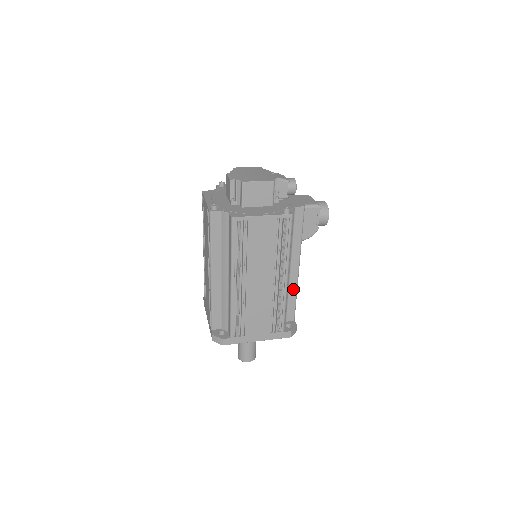
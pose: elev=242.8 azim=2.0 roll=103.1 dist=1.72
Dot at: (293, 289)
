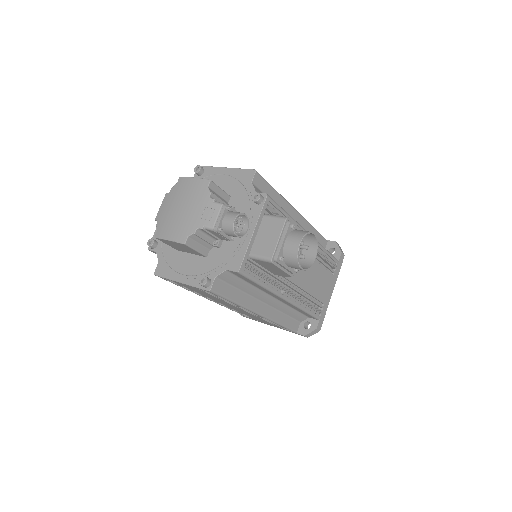
Dot at: (294, 307)
